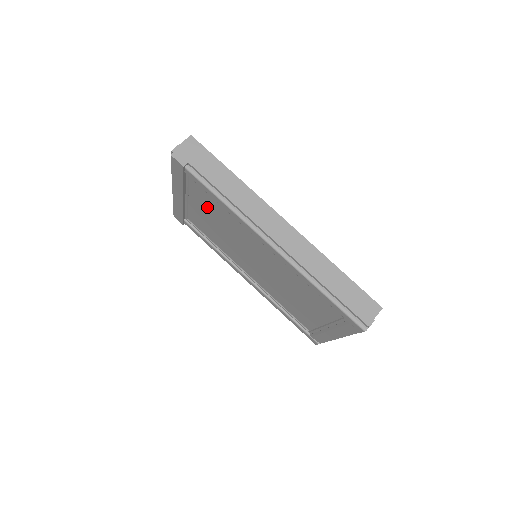
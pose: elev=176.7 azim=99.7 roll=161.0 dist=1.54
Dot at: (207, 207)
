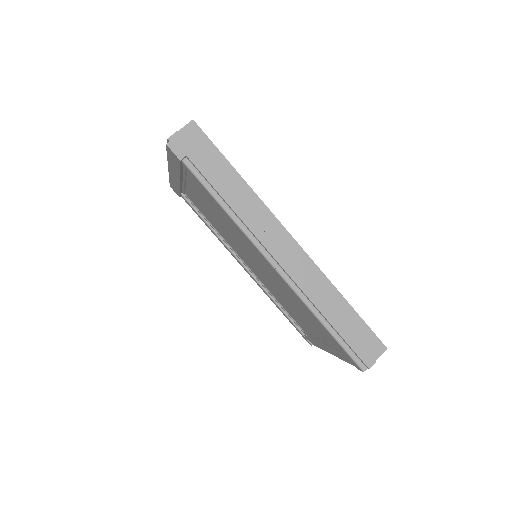
Dot at: (206, 199)
